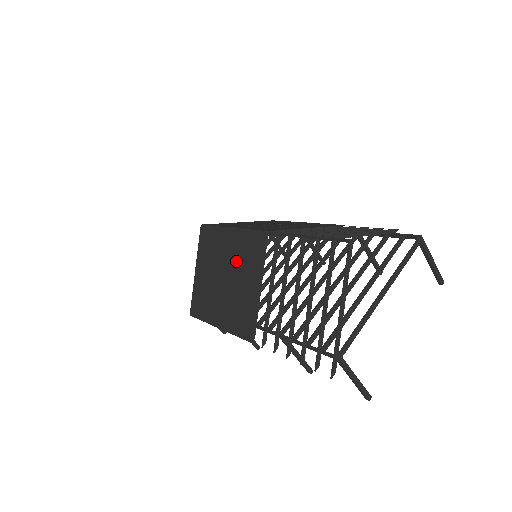
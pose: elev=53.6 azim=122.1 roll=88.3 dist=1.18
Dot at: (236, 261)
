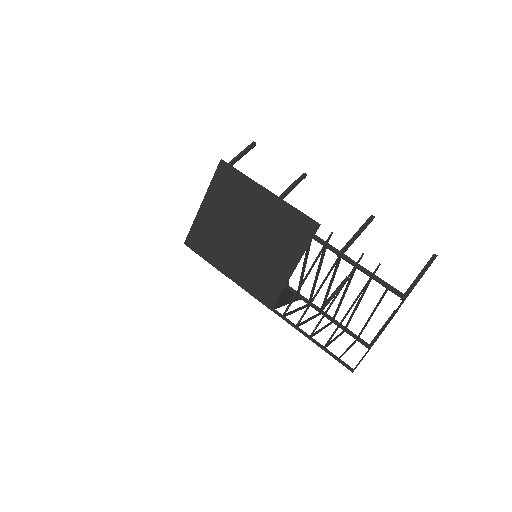
Dot at: occluded
